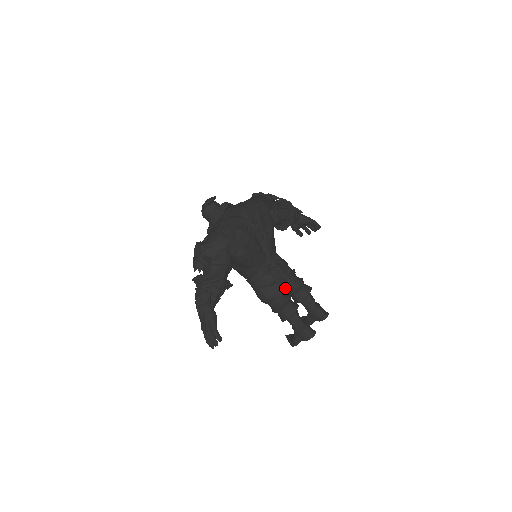
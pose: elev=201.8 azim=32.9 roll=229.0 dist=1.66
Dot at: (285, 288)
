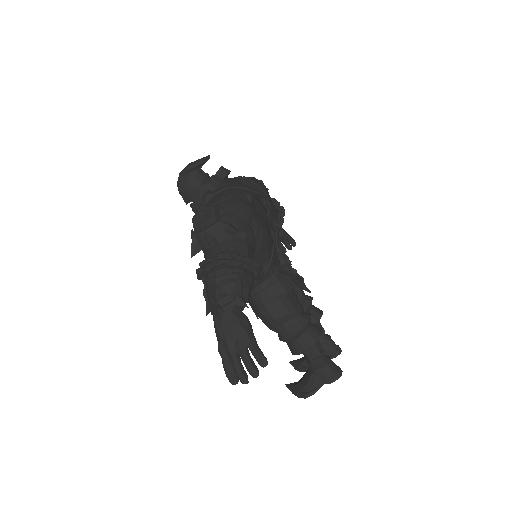
Dot at: occluded
